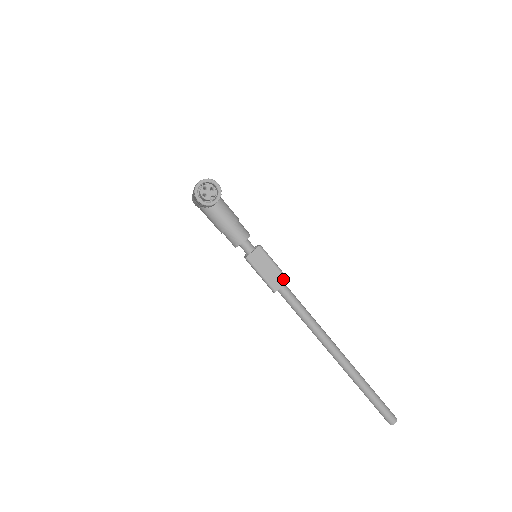
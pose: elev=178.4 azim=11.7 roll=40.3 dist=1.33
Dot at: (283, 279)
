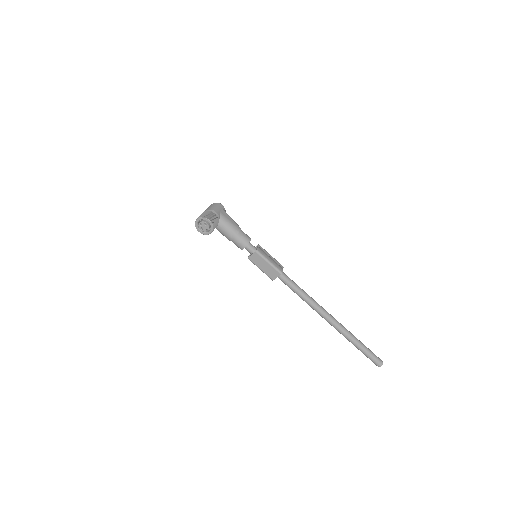
Dot at: (277, 273)
